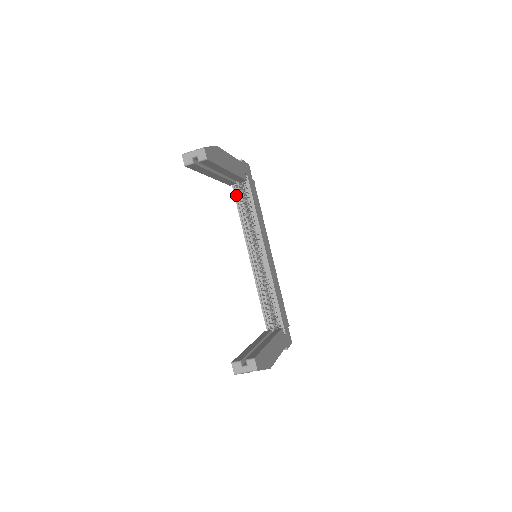
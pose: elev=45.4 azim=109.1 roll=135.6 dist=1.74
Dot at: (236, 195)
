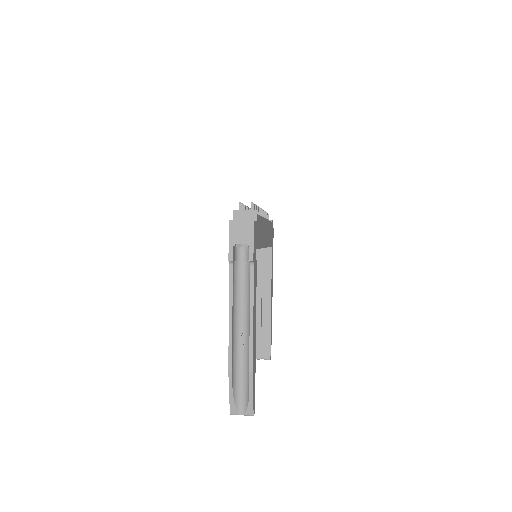
Dot at: occluded
